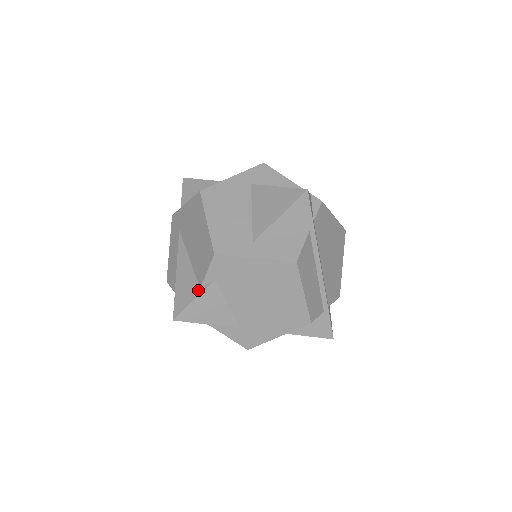
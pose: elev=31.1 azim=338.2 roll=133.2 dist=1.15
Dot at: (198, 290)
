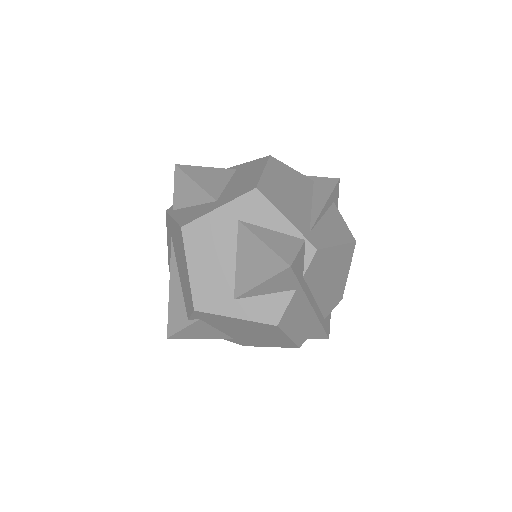
Dot at: (186, 321)
